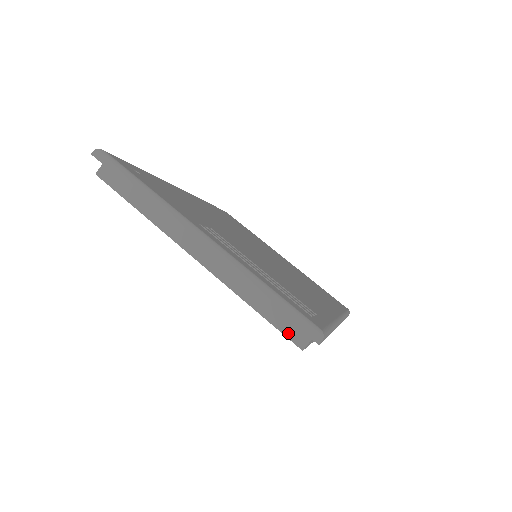
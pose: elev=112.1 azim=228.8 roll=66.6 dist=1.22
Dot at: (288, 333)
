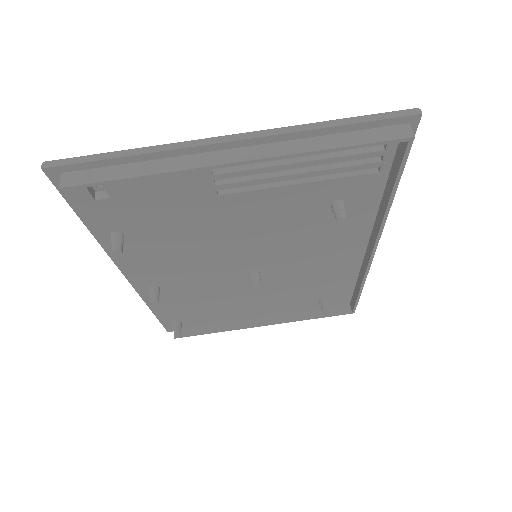
Dot at: (388, 137)
